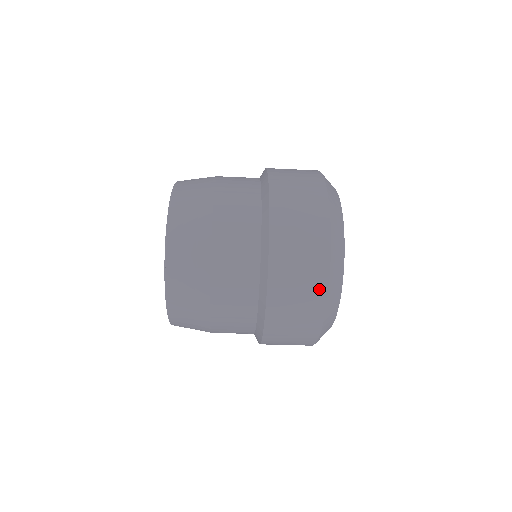
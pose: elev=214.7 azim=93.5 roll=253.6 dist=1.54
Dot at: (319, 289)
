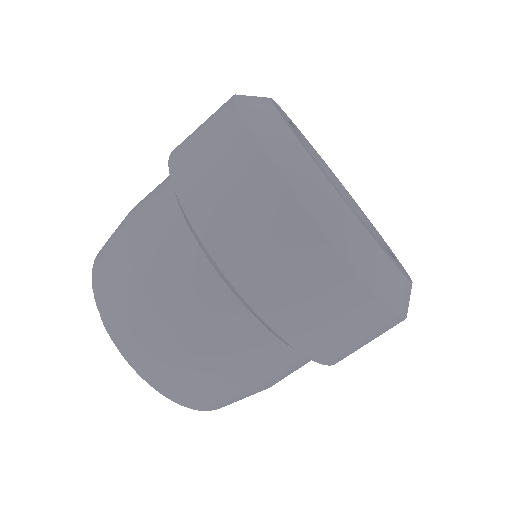
Dot at: (231, 128)
